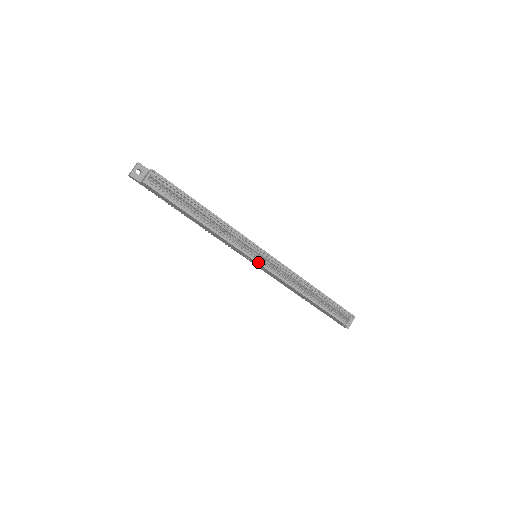
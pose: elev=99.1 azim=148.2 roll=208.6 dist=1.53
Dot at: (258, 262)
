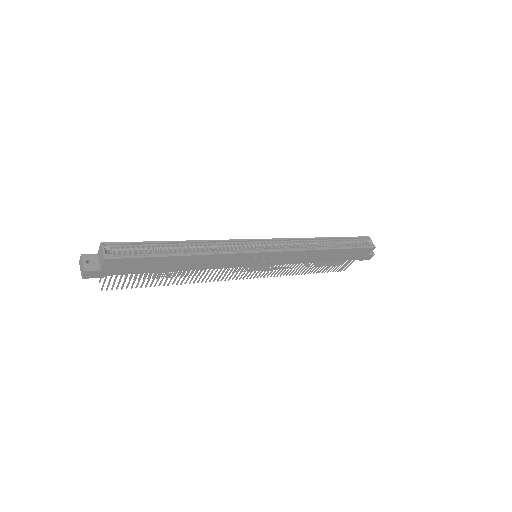
Dot at: (265, 251)
